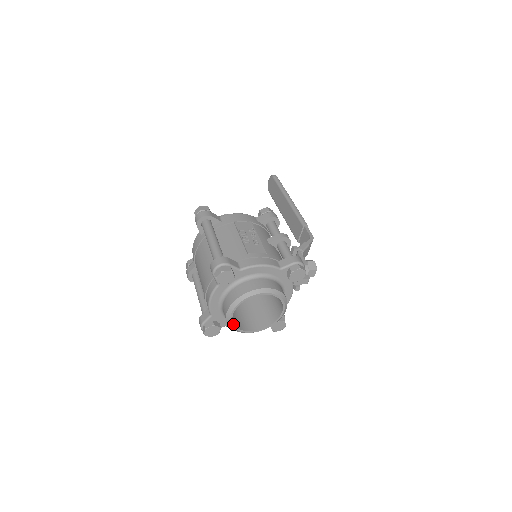
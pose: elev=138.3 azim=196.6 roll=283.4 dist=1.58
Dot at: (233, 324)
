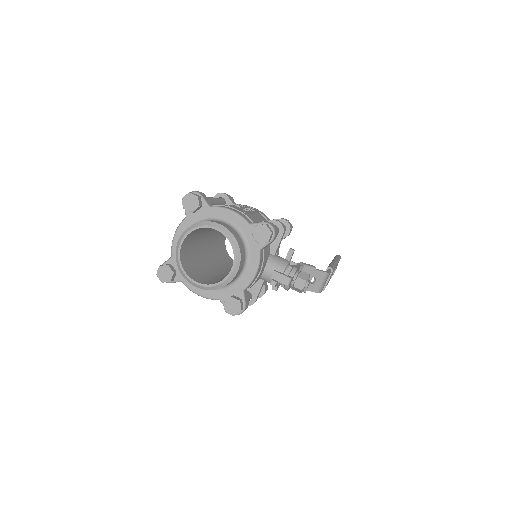
Dot at: (180, 259)
